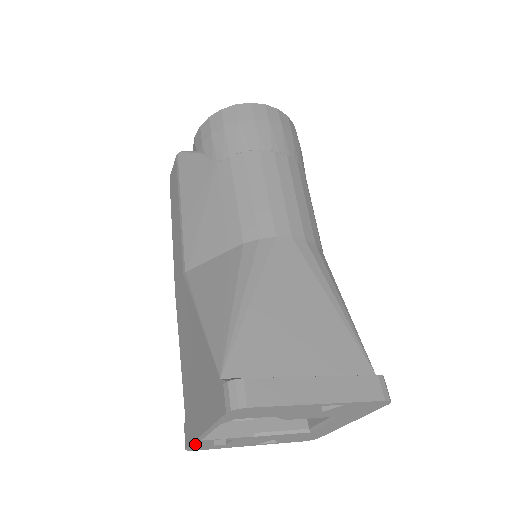
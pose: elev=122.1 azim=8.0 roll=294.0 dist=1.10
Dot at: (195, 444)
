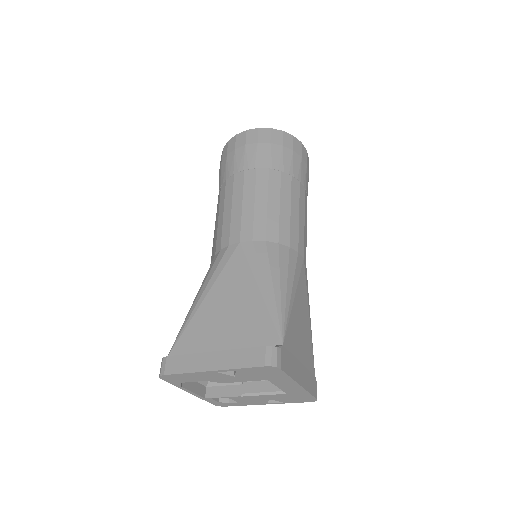
Dot at: (210, 401)
